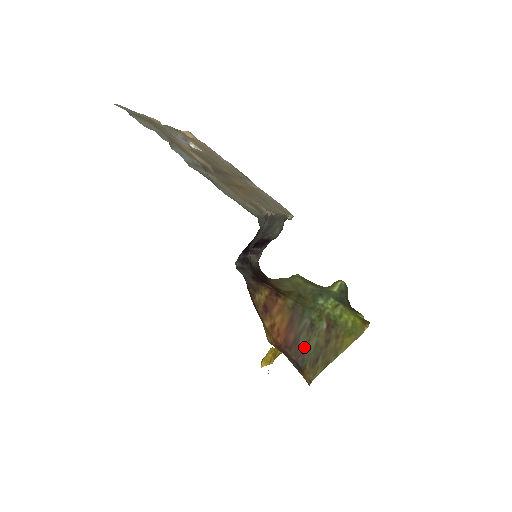
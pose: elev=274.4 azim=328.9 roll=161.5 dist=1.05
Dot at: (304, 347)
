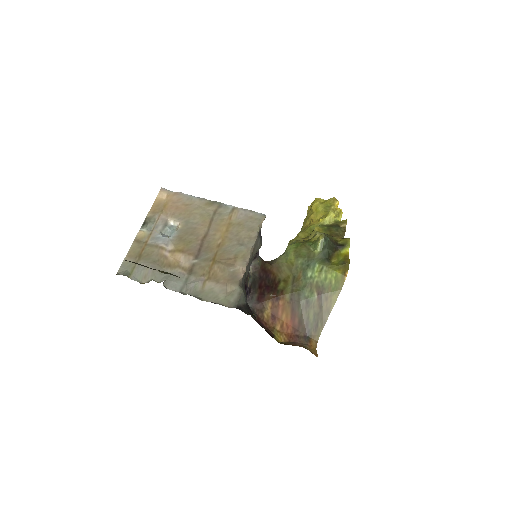
Dot at: (307, 322)
